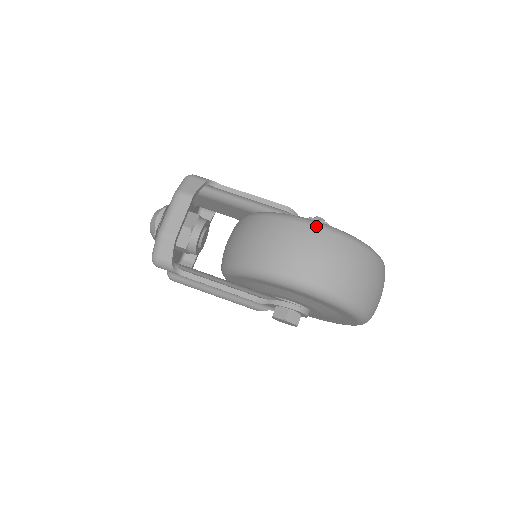
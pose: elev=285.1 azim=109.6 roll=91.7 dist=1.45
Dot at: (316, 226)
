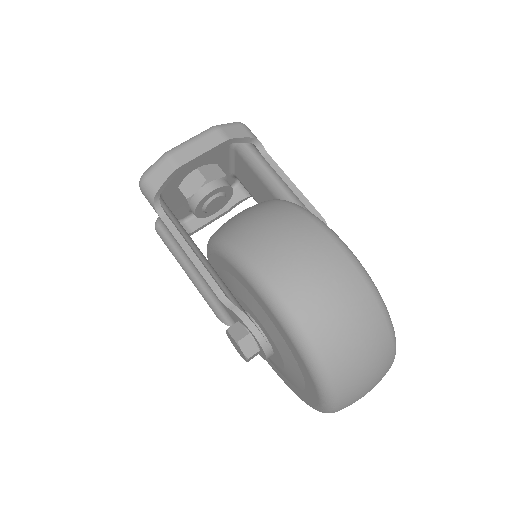
Dot at: (339, 245)
